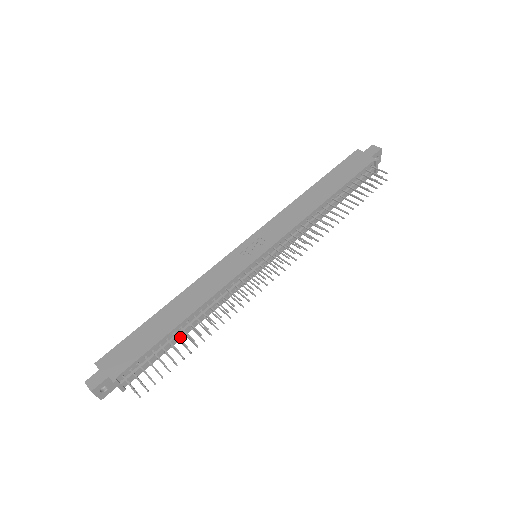
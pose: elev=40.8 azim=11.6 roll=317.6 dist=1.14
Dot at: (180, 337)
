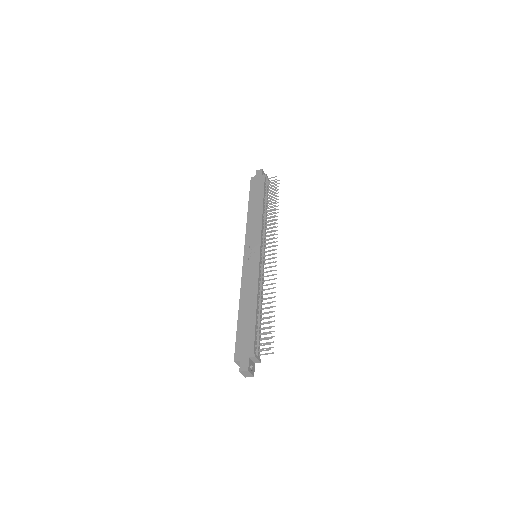
Dot at: occluded
